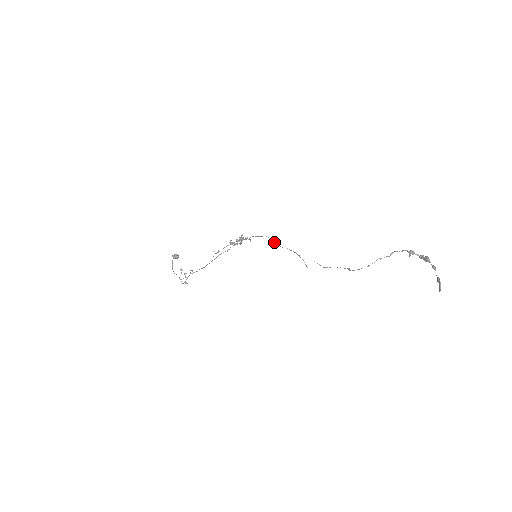
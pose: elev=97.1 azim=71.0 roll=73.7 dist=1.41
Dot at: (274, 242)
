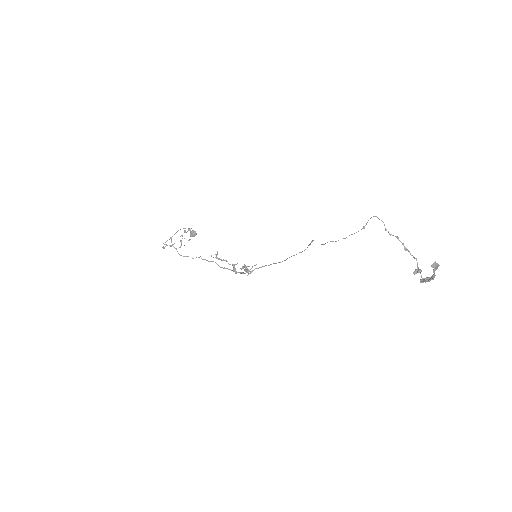
Dot at: occluded
